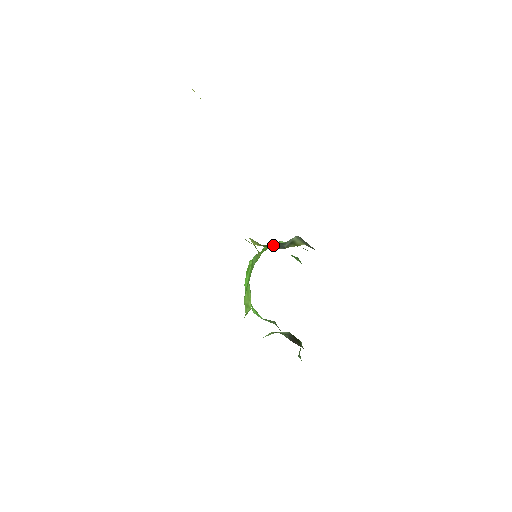
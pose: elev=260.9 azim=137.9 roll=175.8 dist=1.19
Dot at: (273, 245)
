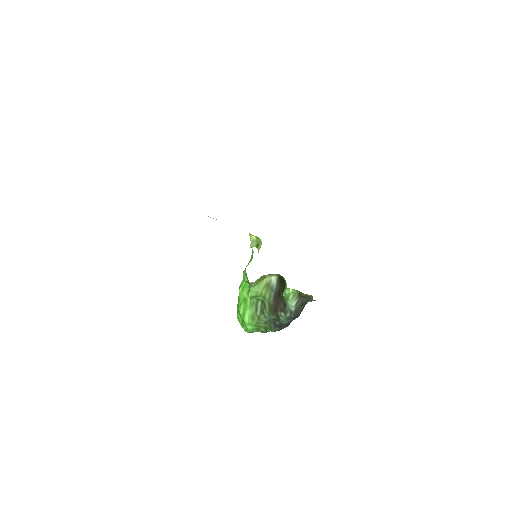
Dot at: occluded
